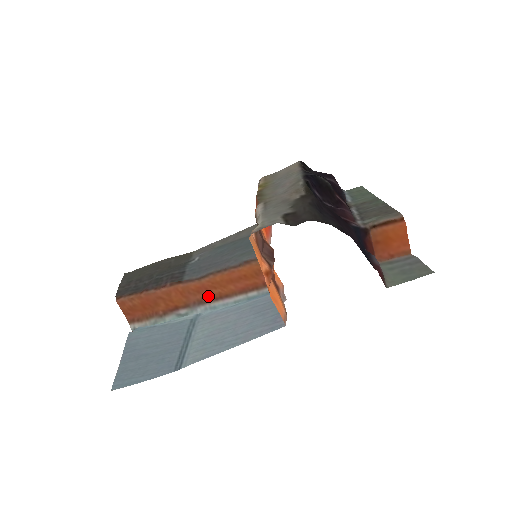
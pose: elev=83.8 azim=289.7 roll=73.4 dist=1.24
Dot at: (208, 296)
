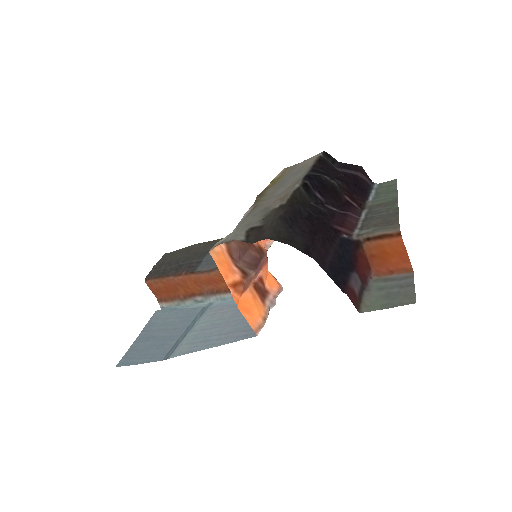
Dot at: (218, 288)
